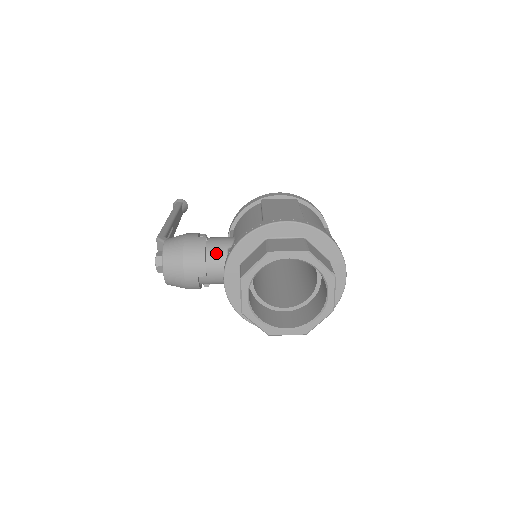
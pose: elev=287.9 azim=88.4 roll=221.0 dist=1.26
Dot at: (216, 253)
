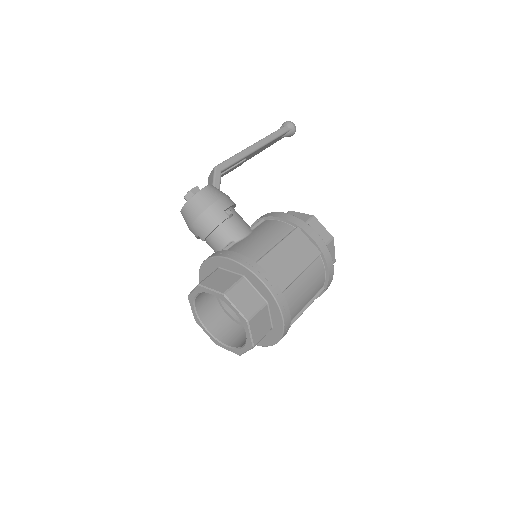
Dot at: (222, 235)
